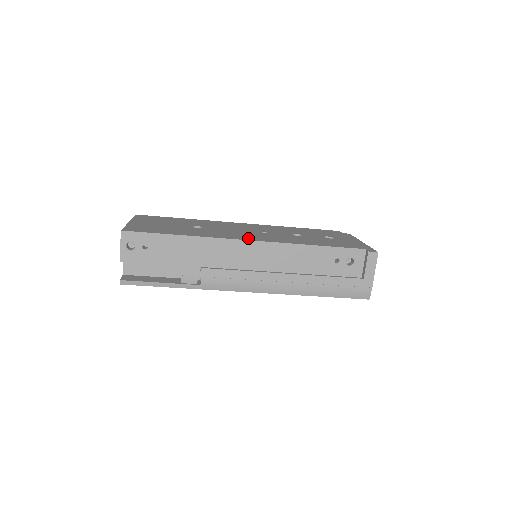
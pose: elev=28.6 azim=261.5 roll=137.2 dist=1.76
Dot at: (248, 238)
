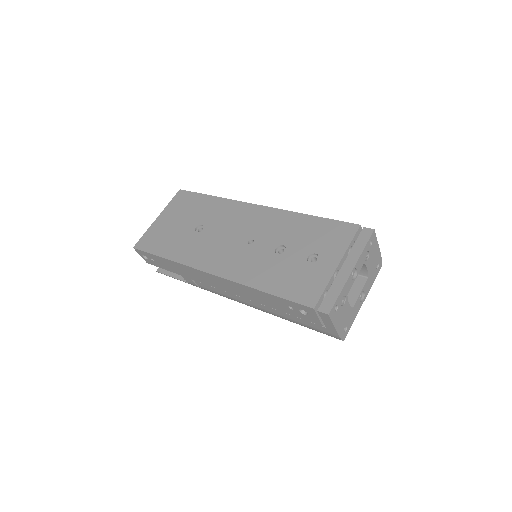
Dot at: (214, 267)
